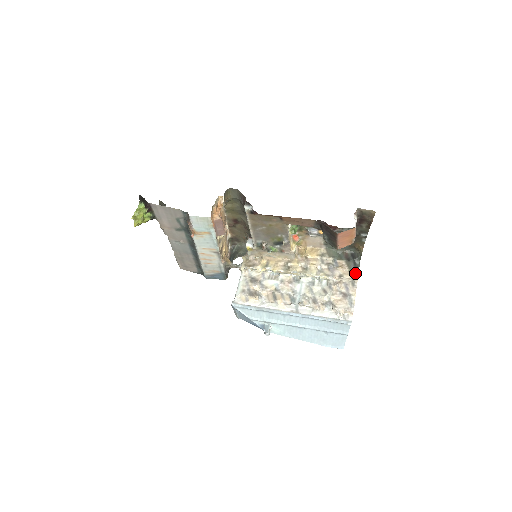
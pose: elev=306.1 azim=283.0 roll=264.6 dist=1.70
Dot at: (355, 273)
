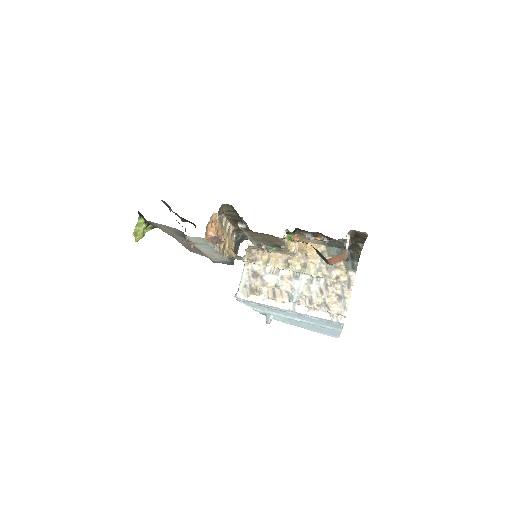
Dot at: (352, 275)
